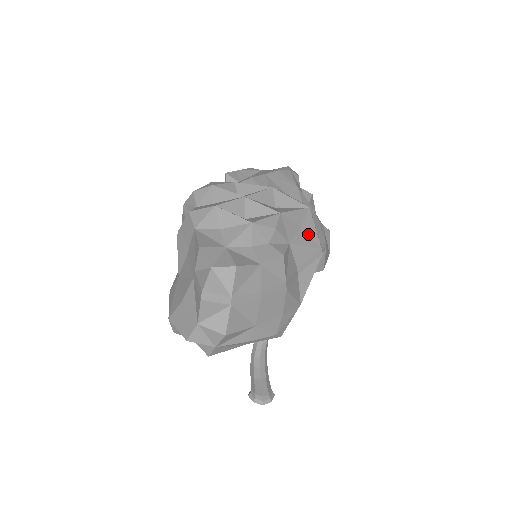
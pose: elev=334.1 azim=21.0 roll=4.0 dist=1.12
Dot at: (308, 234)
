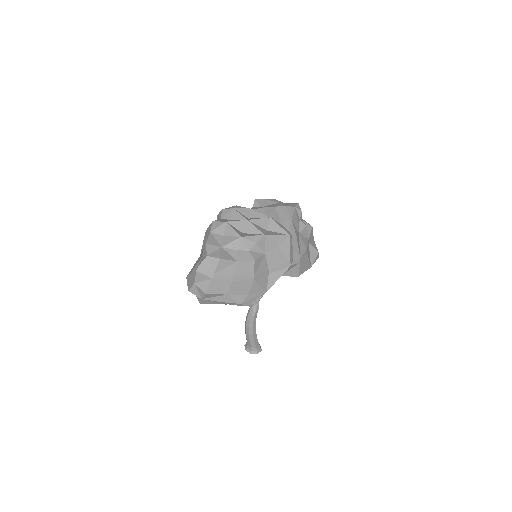
Dot at: (283, 251)
